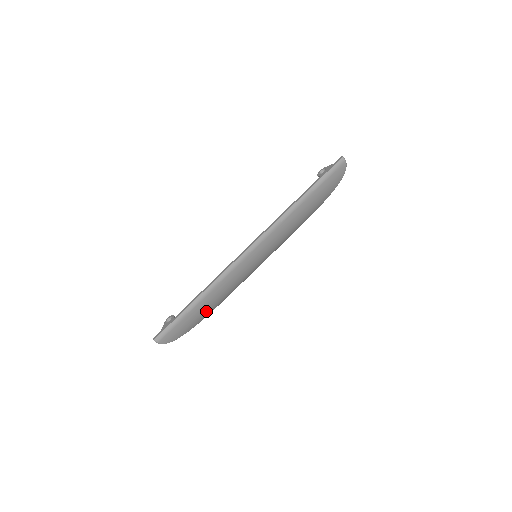
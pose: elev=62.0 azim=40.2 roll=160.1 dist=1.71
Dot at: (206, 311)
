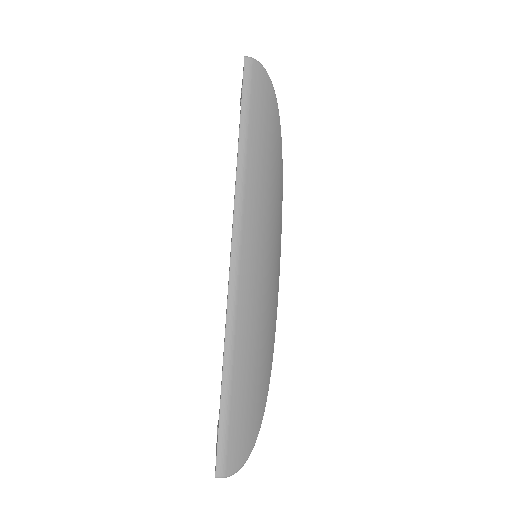
Dot at: (257, 379)
